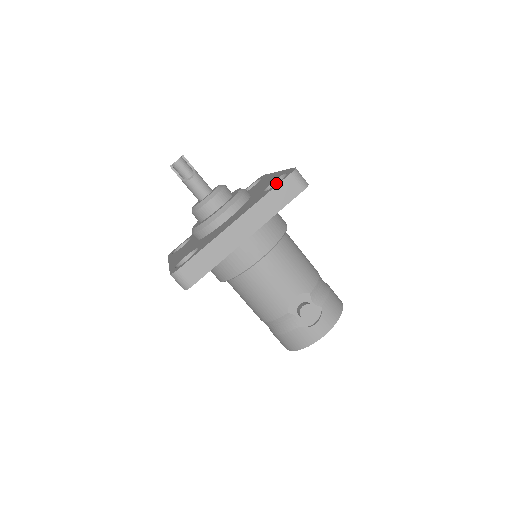
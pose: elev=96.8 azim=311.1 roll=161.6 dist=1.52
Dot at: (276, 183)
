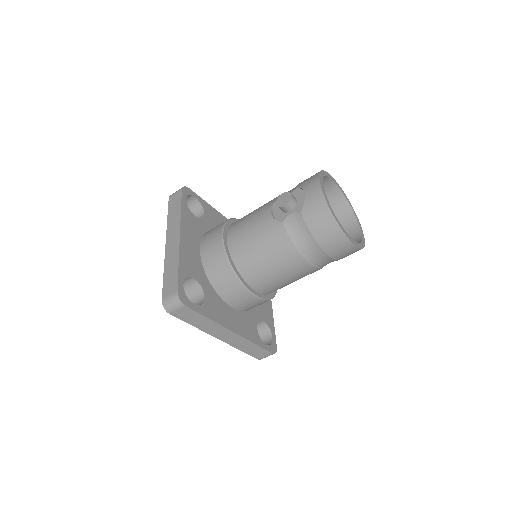
Dot at: occluded
